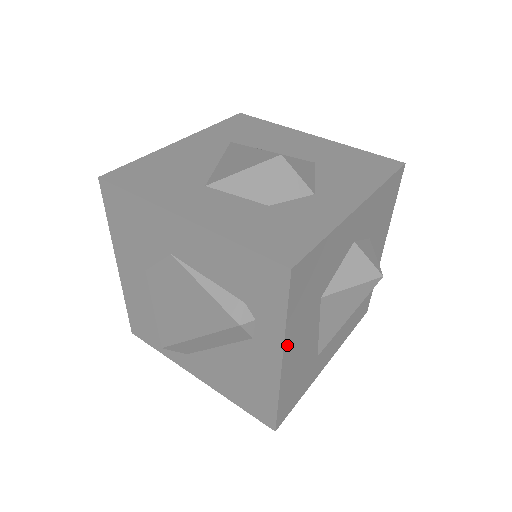
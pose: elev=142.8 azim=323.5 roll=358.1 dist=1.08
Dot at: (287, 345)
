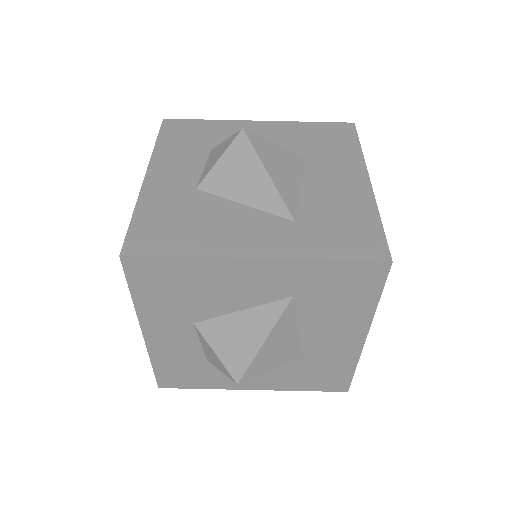
Dot at: occluded
